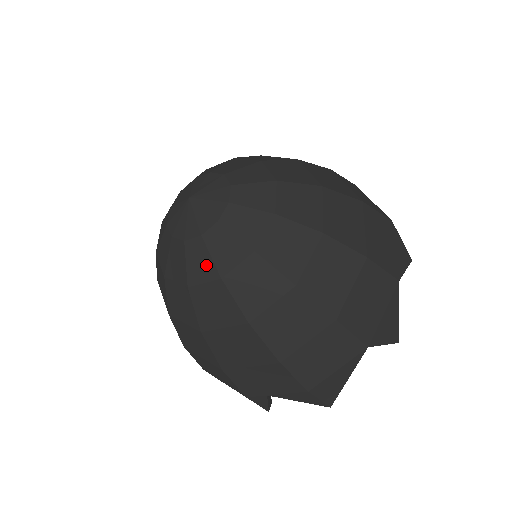
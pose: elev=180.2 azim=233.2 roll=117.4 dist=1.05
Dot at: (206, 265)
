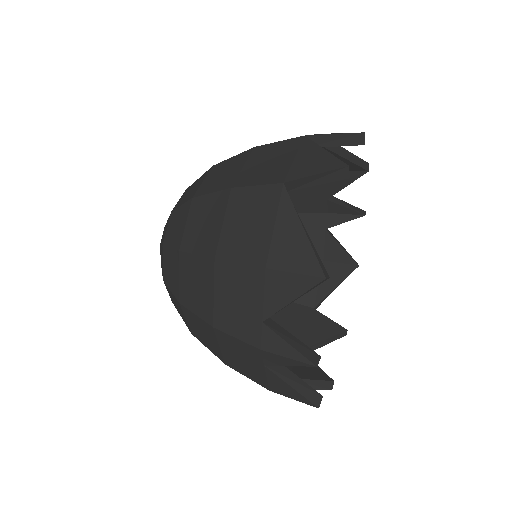
Dot at: occluded
